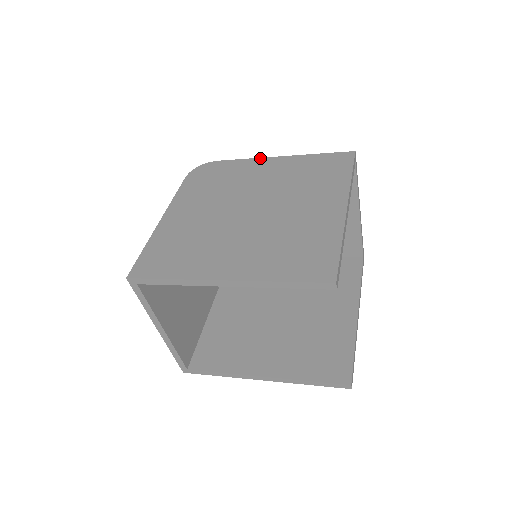
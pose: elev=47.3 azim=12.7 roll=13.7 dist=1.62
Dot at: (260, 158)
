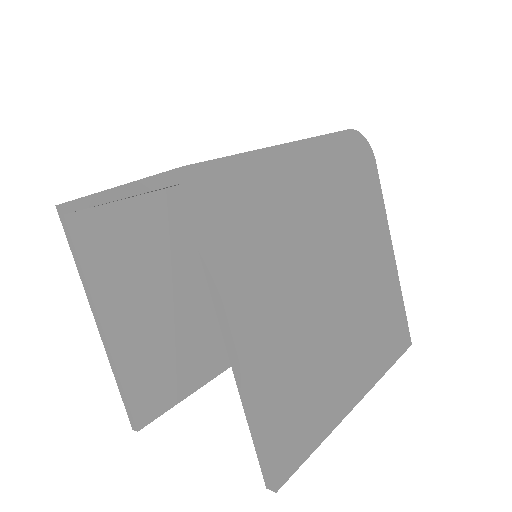
Dot at: occluded
